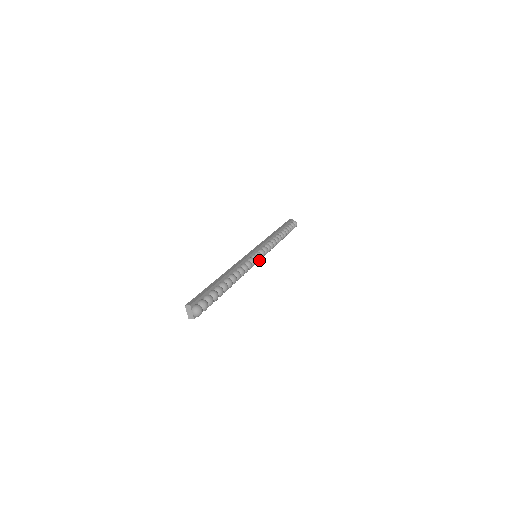
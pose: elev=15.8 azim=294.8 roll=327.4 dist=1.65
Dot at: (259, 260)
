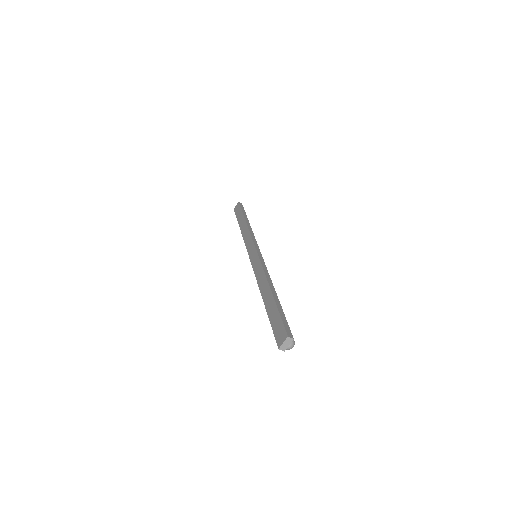
Dot at: occluded
